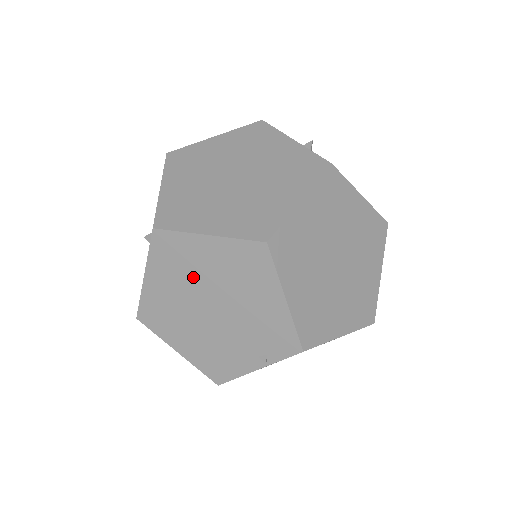
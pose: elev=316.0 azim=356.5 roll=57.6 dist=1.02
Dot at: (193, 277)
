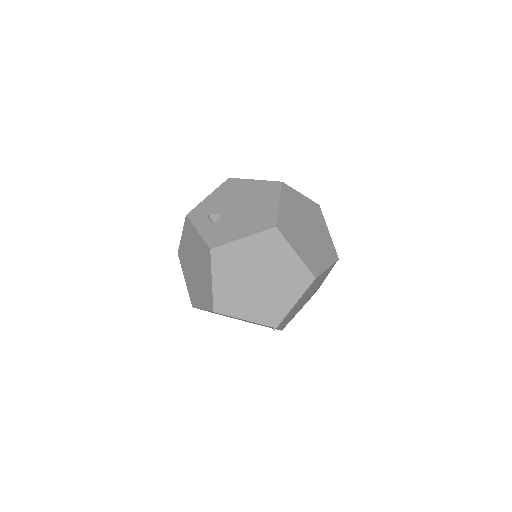
Dot at: occluded
